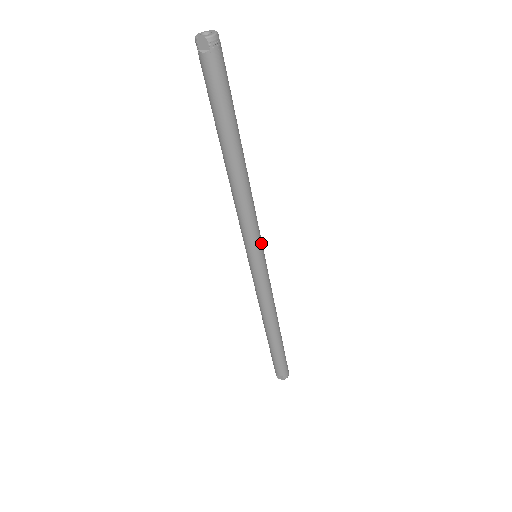
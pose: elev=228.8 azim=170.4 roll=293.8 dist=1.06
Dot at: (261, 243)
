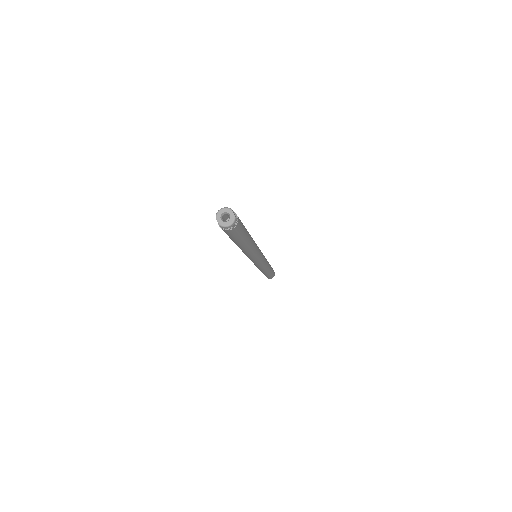
Dot at: (258, 259)
